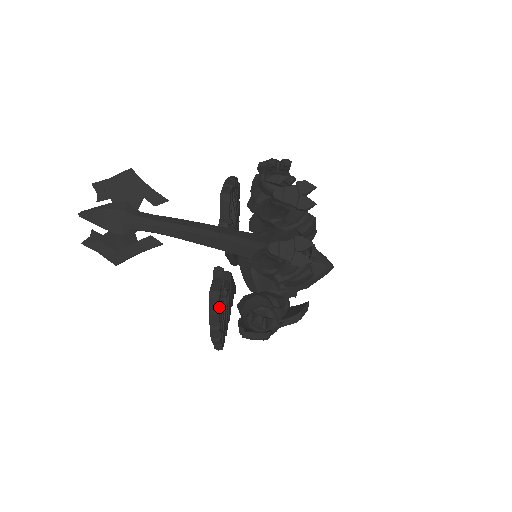
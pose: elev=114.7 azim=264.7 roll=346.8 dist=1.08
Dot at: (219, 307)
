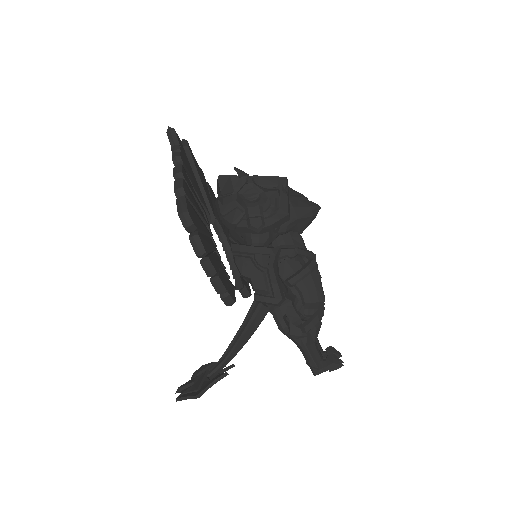
Dot at: (247, 282)
